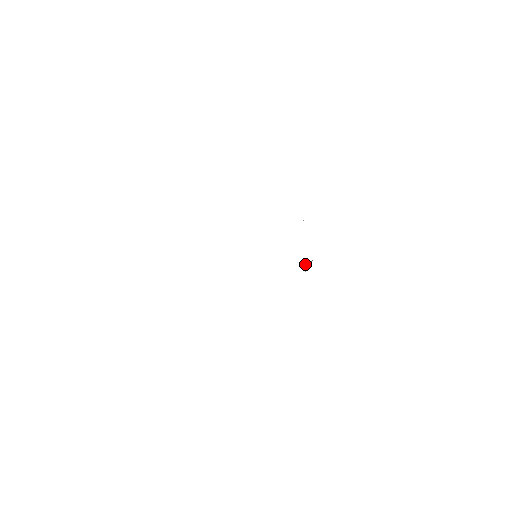
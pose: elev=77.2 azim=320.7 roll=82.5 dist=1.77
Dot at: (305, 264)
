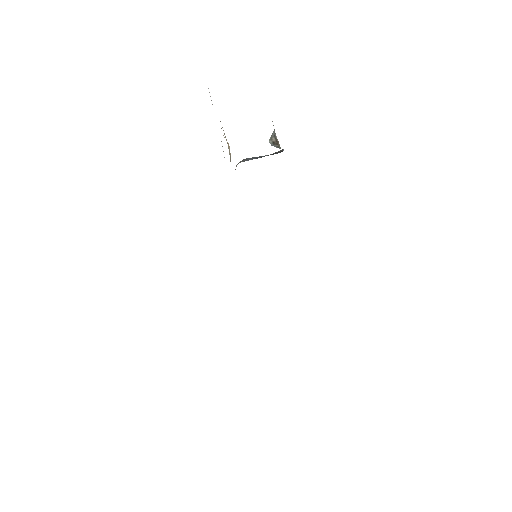
Dot at: occluded
